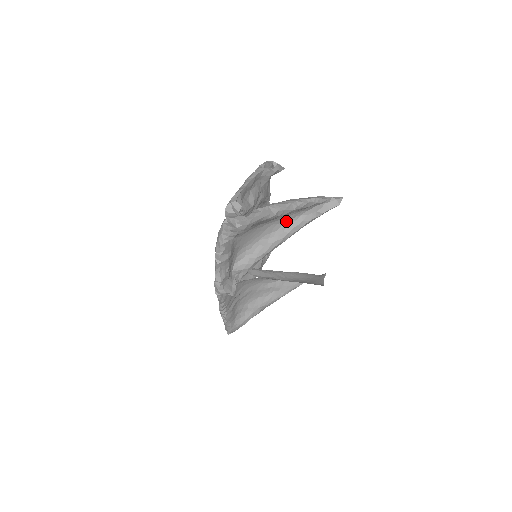
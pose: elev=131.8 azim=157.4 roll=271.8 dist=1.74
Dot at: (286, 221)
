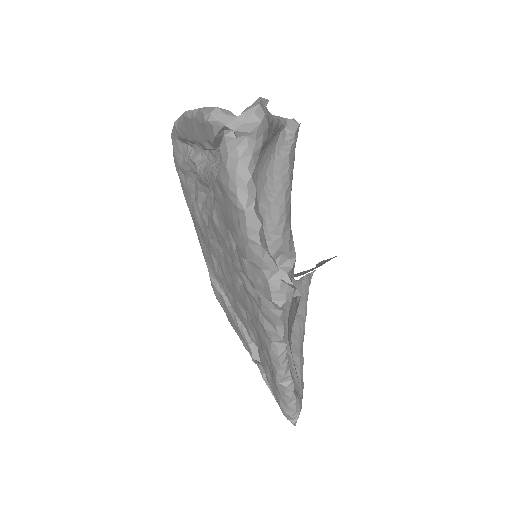
Dot at: (266, 165)
